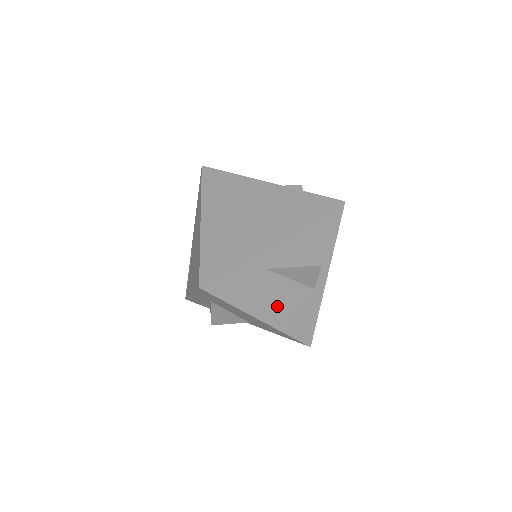
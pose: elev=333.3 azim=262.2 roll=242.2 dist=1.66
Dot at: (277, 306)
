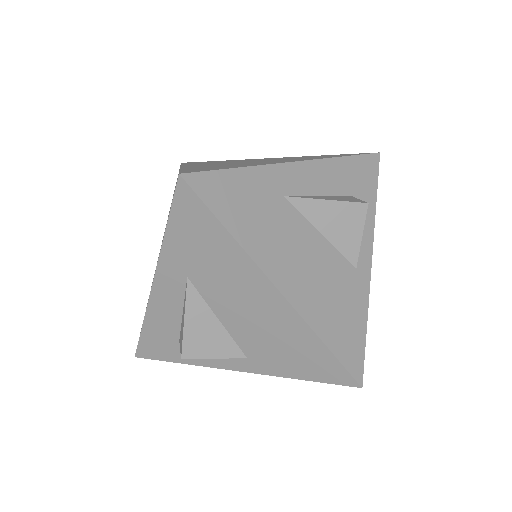
Dot at: (303, 274)
